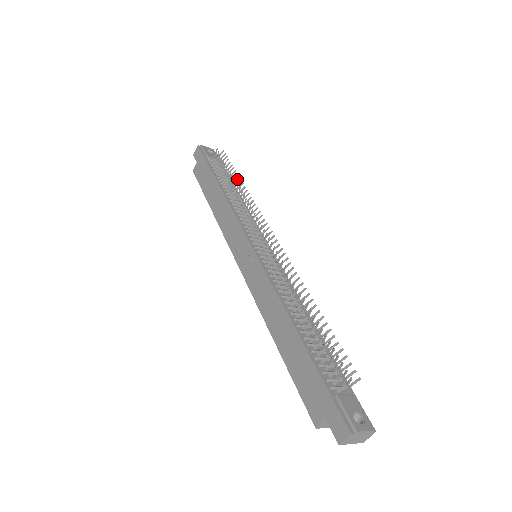
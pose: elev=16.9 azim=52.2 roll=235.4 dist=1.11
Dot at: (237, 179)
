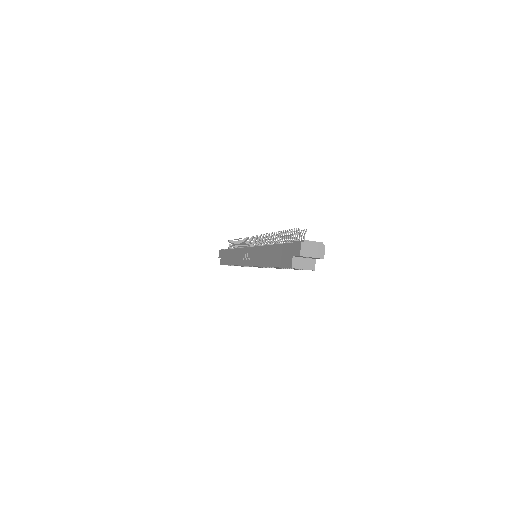
Dot at: occluded
